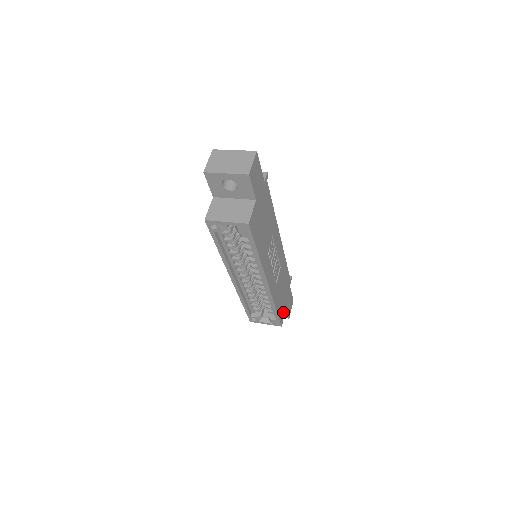
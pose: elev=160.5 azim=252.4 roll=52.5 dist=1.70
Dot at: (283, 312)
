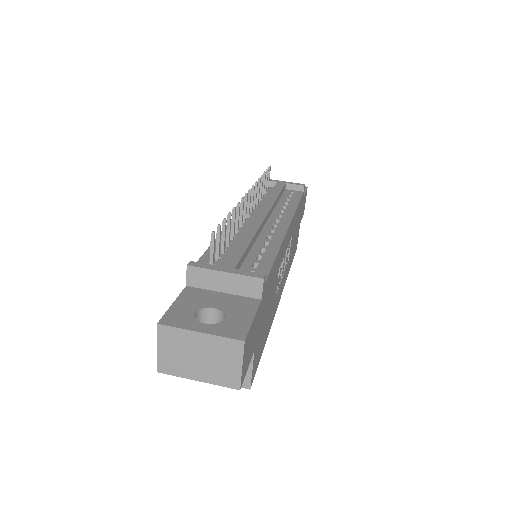
Dot at: (297, 237)
